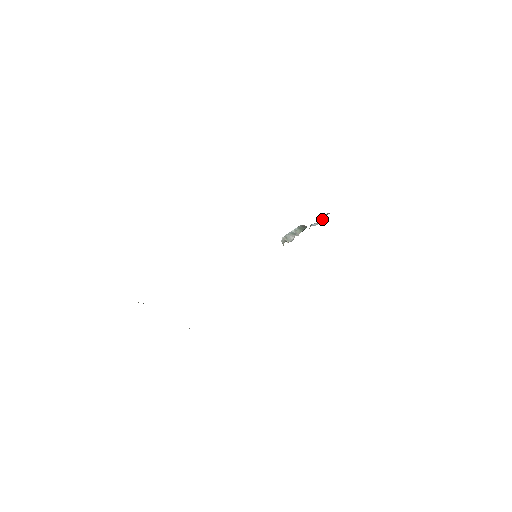
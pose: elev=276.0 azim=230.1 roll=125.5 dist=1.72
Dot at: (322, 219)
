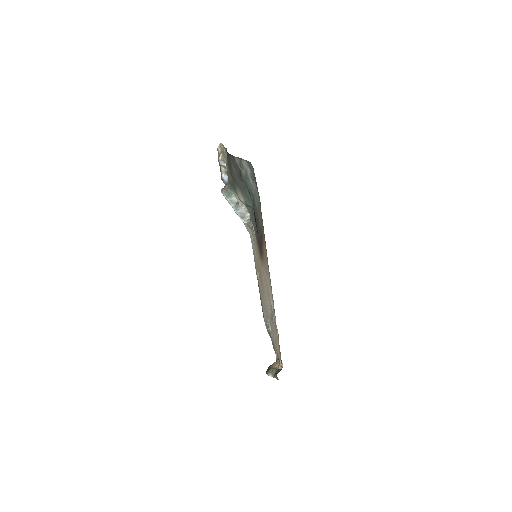
Dot at: (225, 168)
